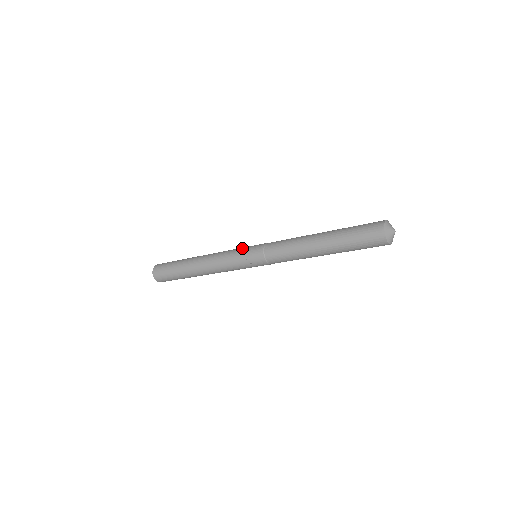
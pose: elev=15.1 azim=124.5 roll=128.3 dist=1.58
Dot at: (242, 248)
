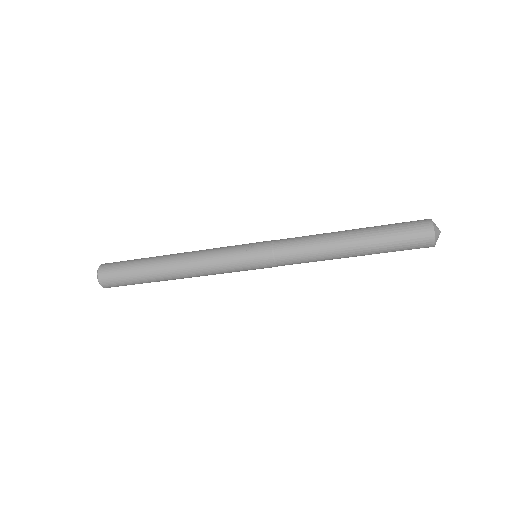
Dot at: occluded
